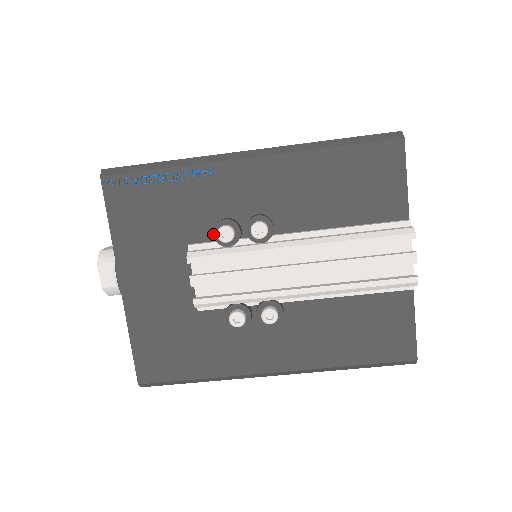
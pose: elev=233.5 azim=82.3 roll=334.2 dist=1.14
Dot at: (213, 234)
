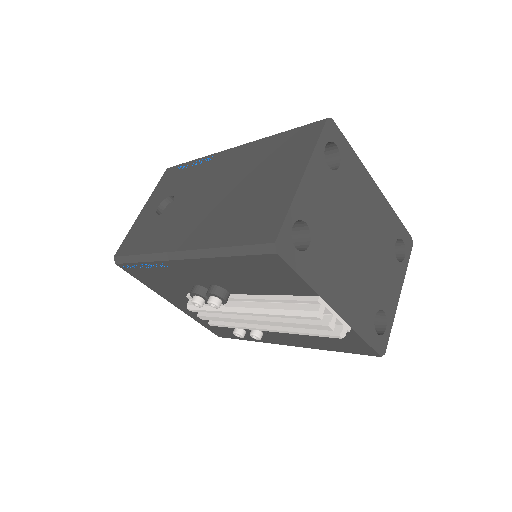
Dot at: occluded
